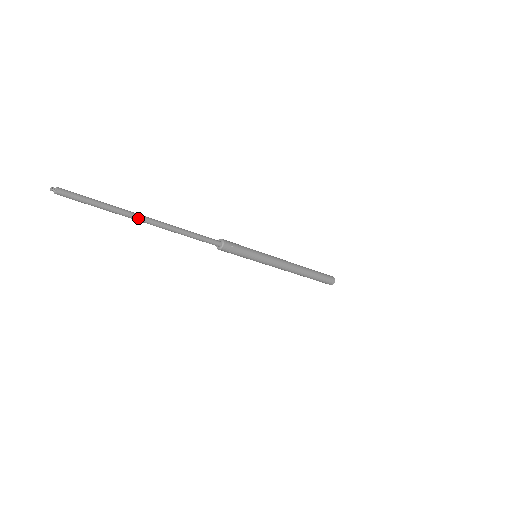
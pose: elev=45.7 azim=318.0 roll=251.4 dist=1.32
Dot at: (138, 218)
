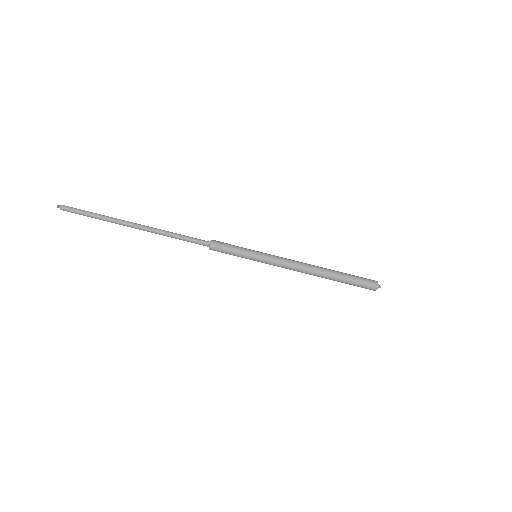
Dot at: (124, 225)
